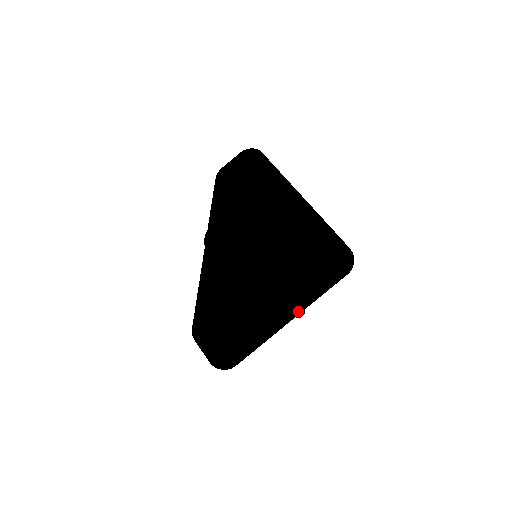
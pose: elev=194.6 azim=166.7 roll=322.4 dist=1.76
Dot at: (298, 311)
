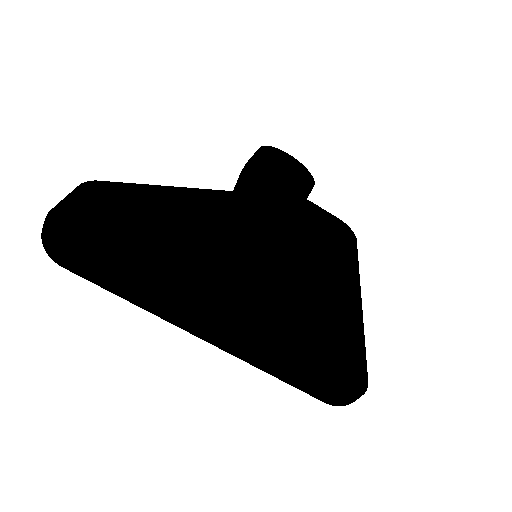
Dot at: (240, 328)
